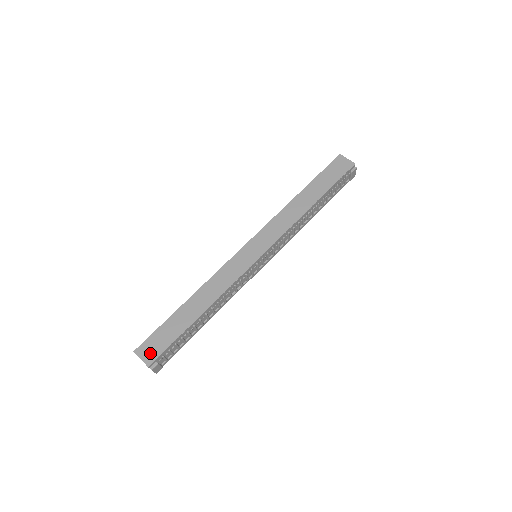
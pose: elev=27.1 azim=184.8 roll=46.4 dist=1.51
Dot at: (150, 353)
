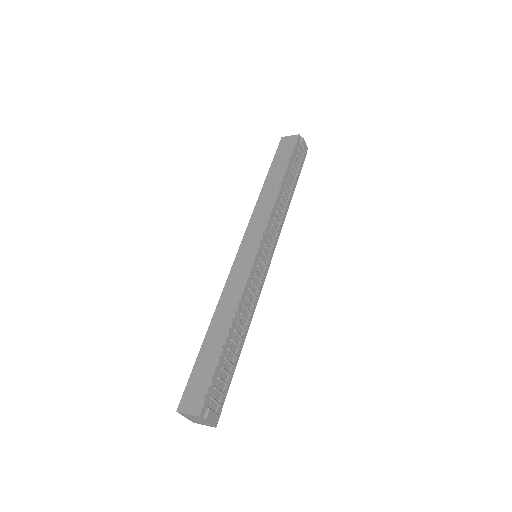
Dot at: (195, 401)
